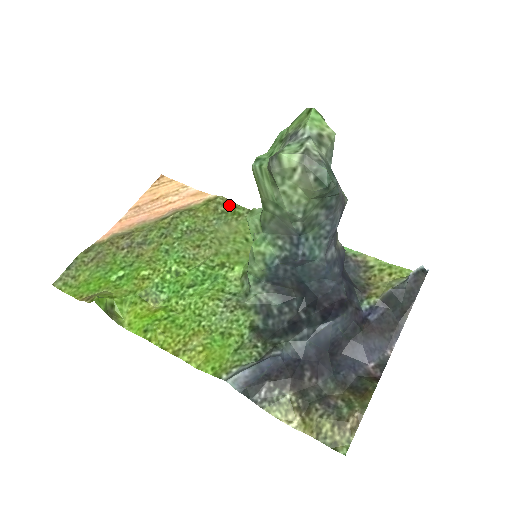
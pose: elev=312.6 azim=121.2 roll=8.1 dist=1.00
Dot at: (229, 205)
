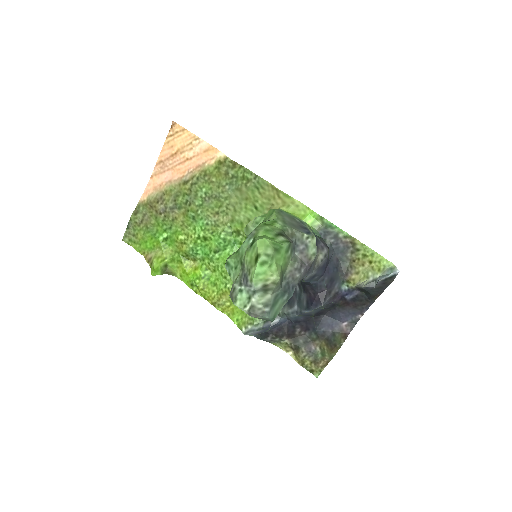
Dot at: (238, 169)
